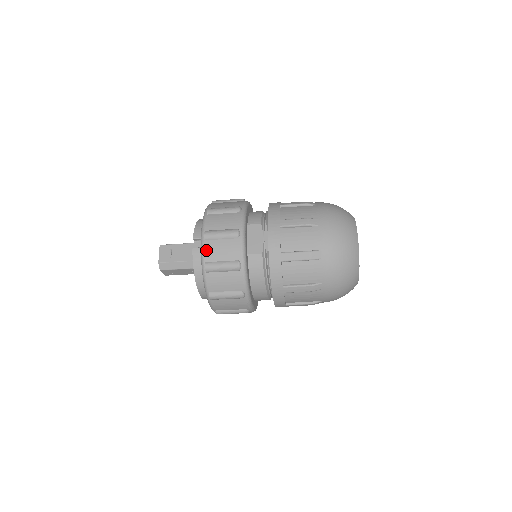
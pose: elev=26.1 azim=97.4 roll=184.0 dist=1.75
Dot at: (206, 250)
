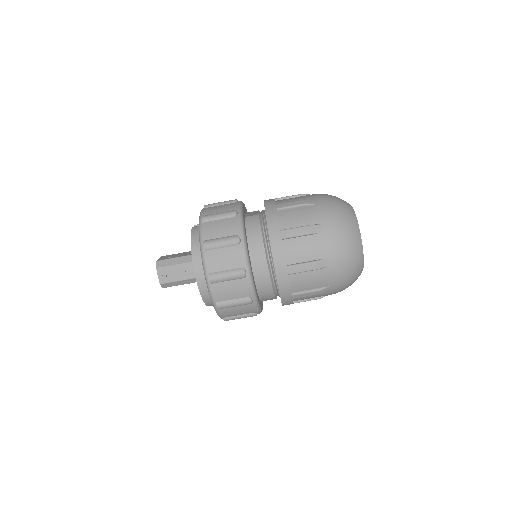
Dot at: (205, 211)
